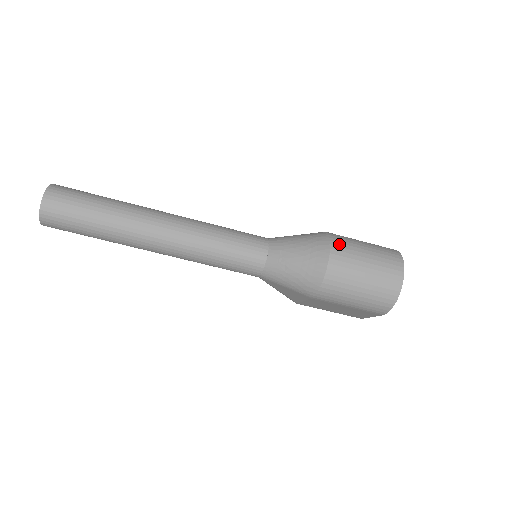
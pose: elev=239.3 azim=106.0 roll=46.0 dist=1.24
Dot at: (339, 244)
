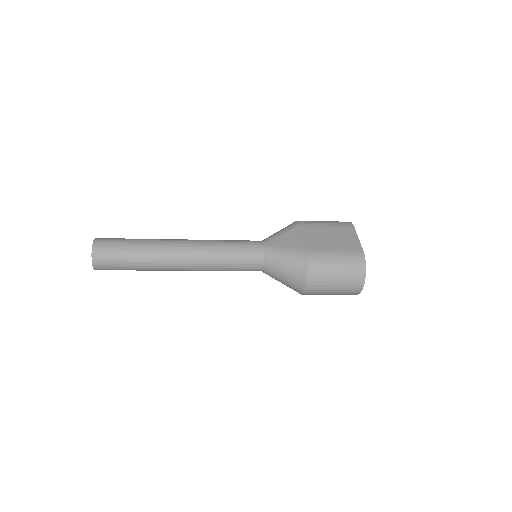
Dot at: (314, 275)
